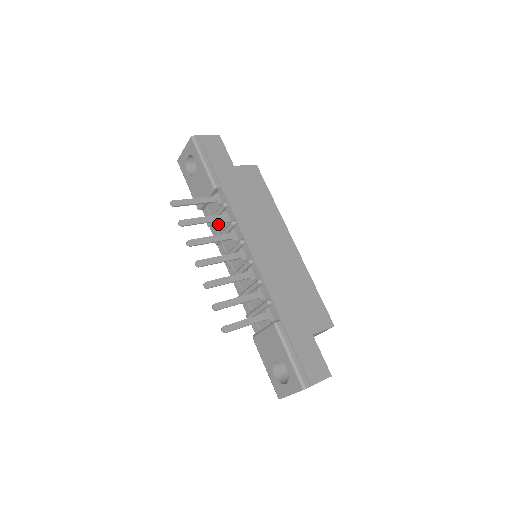
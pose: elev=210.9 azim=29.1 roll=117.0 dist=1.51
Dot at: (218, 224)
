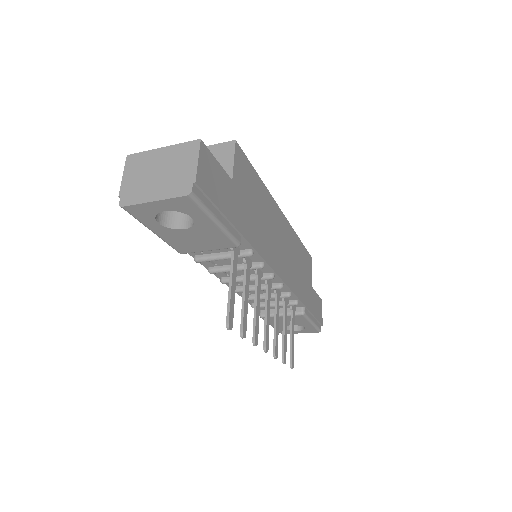
Dot at: occluded
